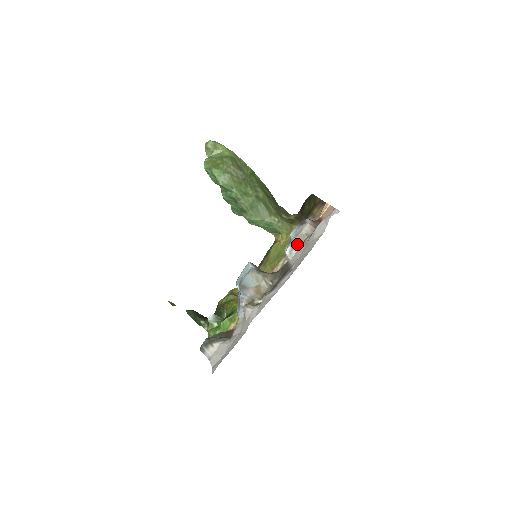
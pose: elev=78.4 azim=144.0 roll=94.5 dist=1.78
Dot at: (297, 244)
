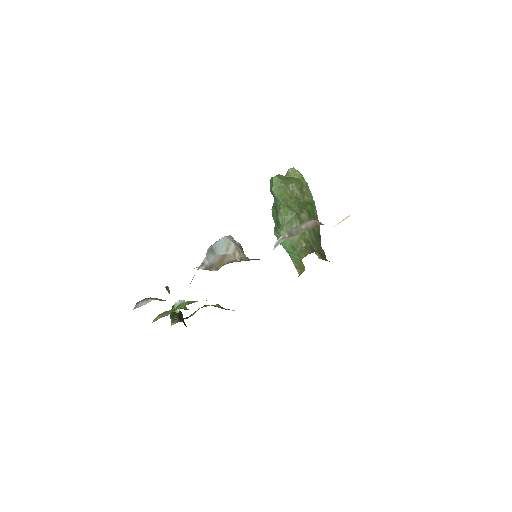
Dot at: (290, 235)
